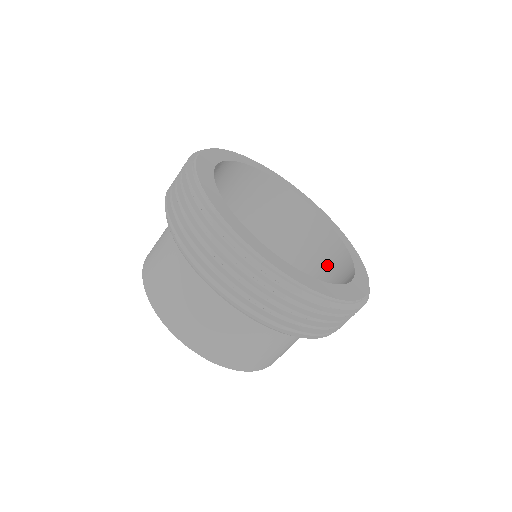
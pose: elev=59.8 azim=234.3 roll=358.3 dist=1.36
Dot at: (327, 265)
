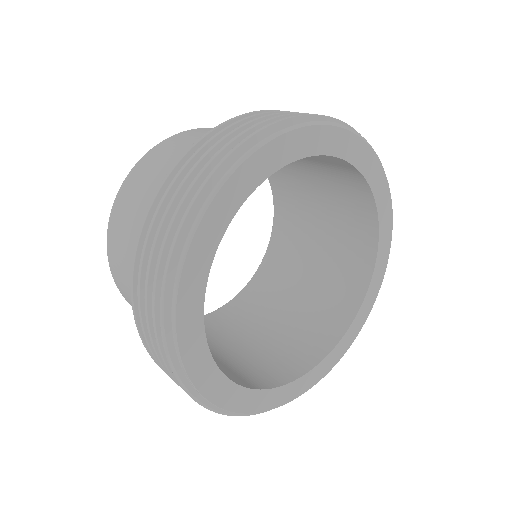
Dot at: (339, 278)
